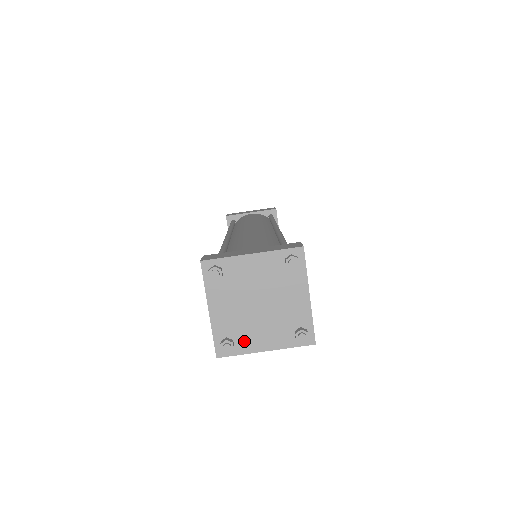
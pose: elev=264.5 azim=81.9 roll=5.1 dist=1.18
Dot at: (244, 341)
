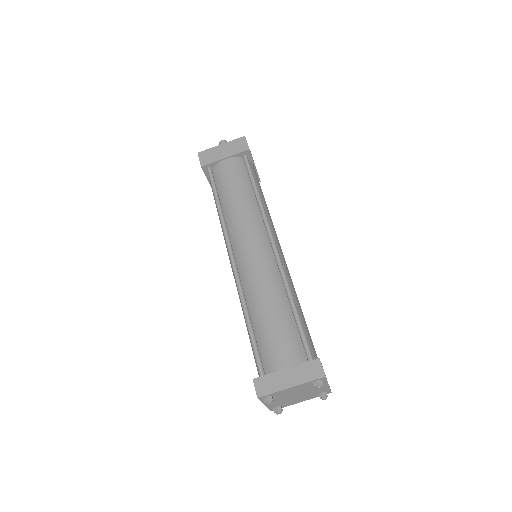
Dot at: (288, 404)
